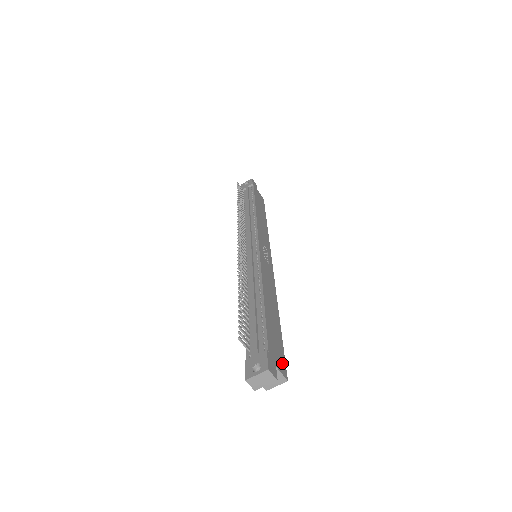
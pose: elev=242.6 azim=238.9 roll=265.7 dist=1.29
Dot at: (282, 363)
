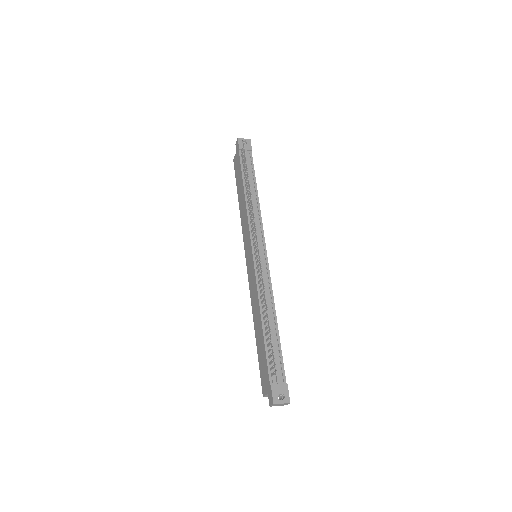
Dot at: occluded
